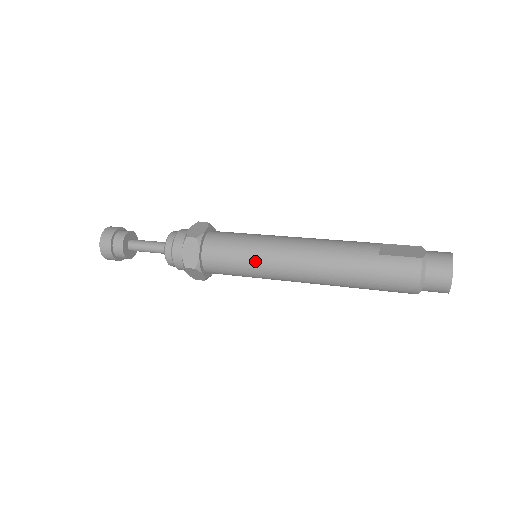
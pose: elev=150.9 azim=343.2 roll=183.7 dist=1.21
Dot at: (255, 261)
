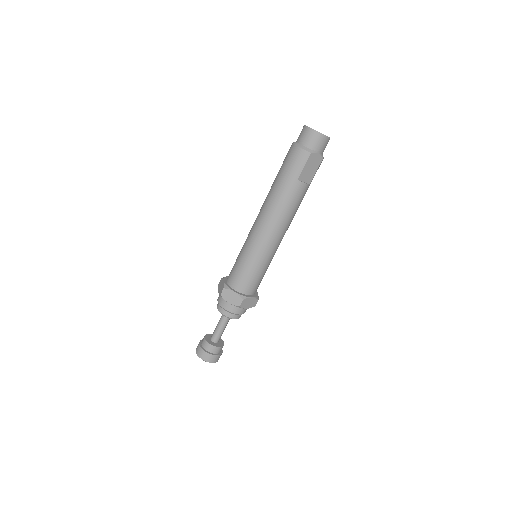
Dot at: (244, 248)
